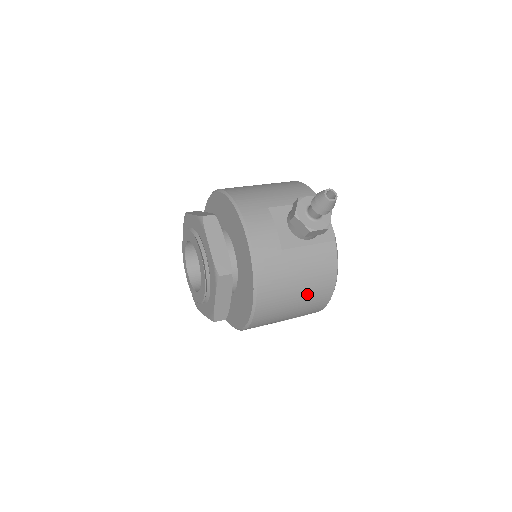
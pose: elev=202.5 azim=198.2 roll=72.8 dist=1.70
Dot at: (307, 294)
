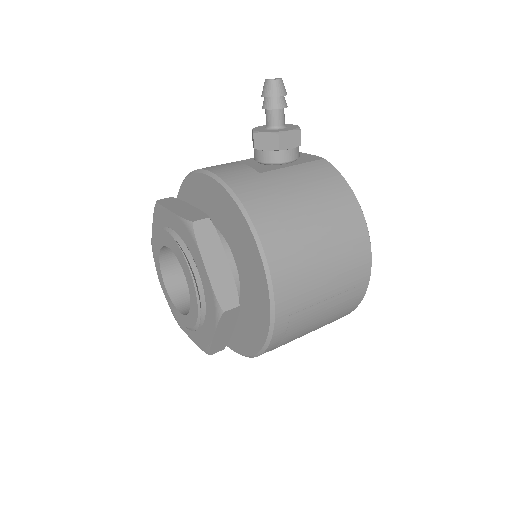
Dot at: (327, 219)
